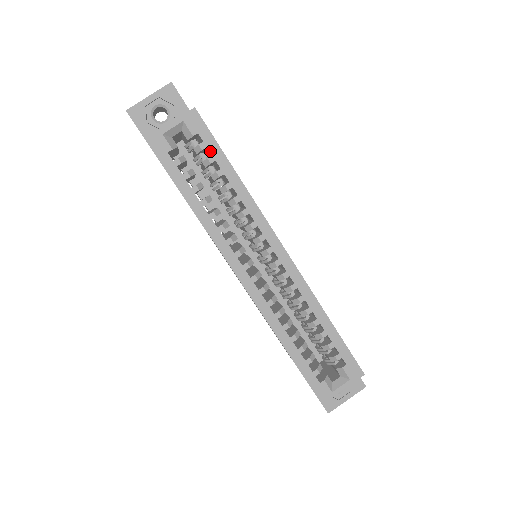
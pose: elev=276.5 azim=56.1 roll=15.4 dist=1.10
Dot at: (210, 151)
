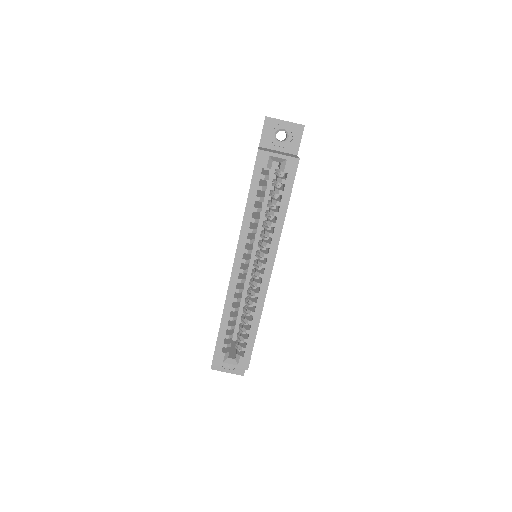
Dot at: (285, 188)
